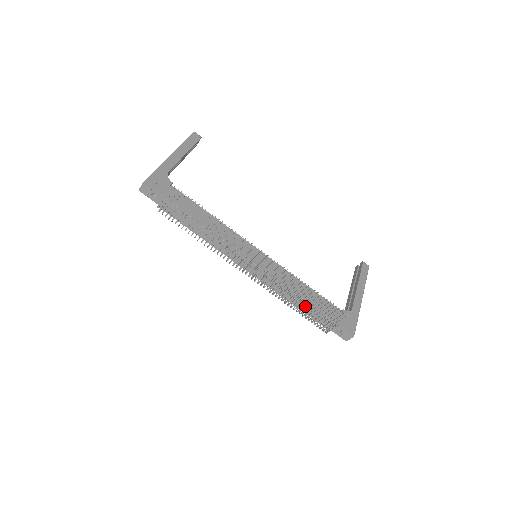
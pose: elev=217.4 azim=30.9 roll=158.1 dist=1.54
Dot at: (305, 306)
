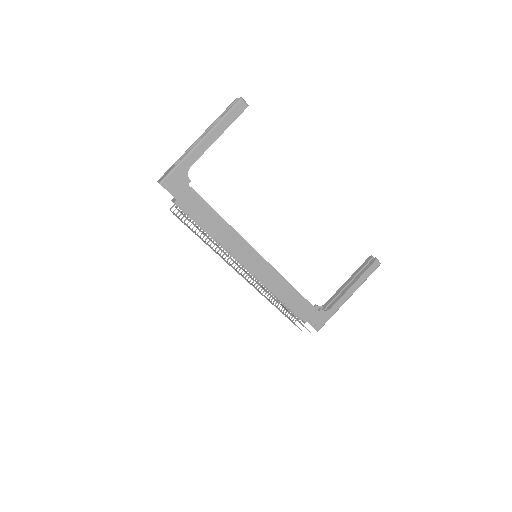
Dot at: occluded
